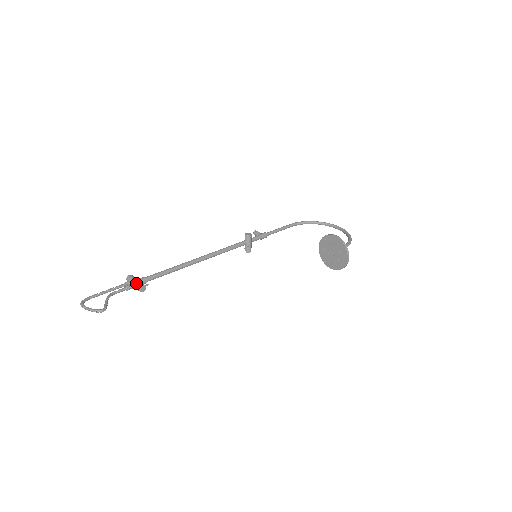
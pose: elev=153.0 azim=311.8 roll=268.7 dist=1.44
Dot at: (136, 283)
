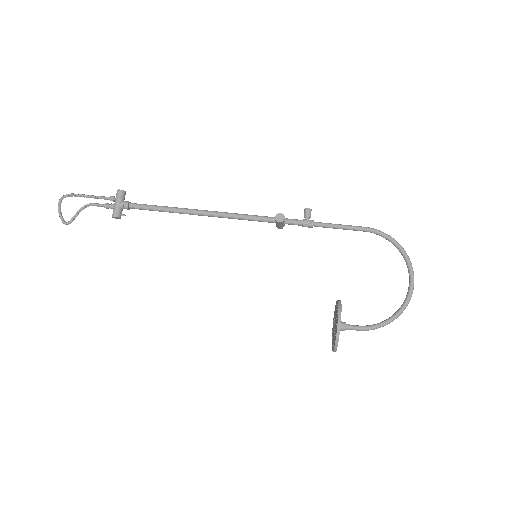
Dot at: (114, 208)
